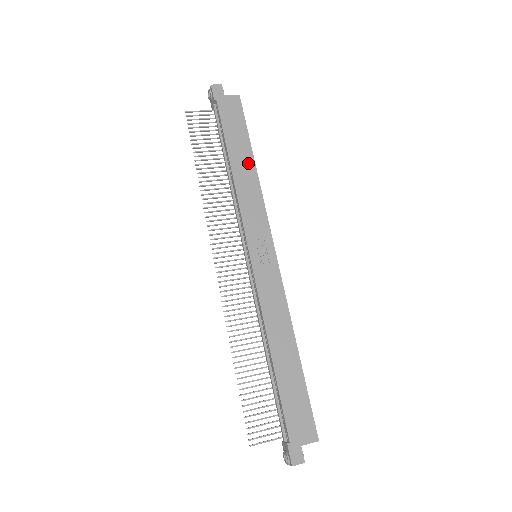
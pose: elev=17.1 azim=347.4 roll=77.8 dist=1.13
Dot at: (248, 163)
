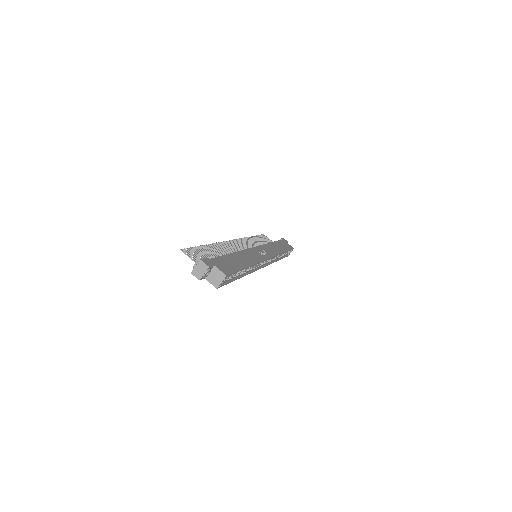
Dot at: (281, 249)
